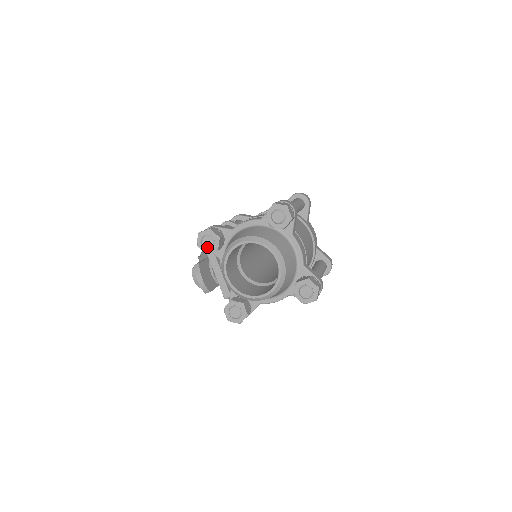
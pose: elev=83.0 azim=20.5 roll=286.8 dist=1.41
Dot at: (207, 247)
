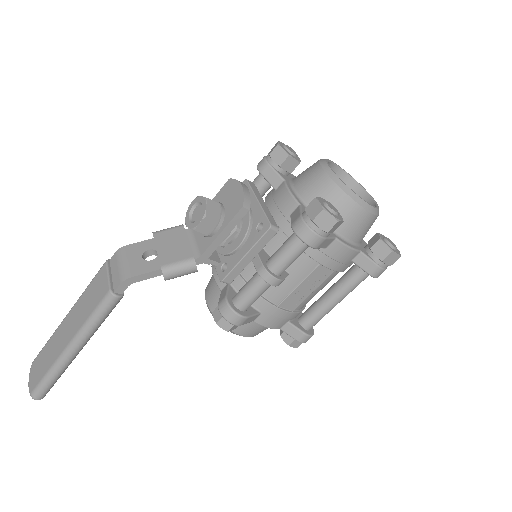
Dot at: (291, 151)
